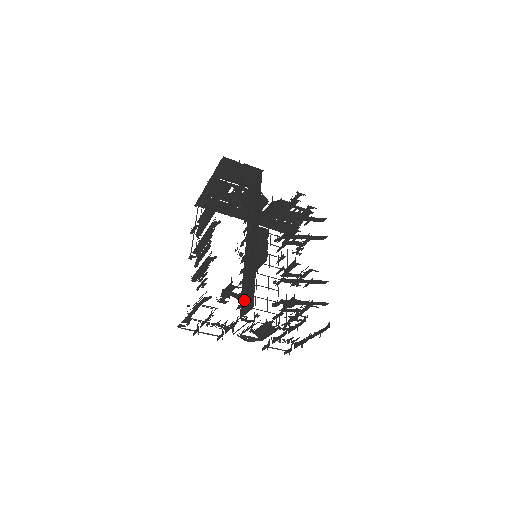
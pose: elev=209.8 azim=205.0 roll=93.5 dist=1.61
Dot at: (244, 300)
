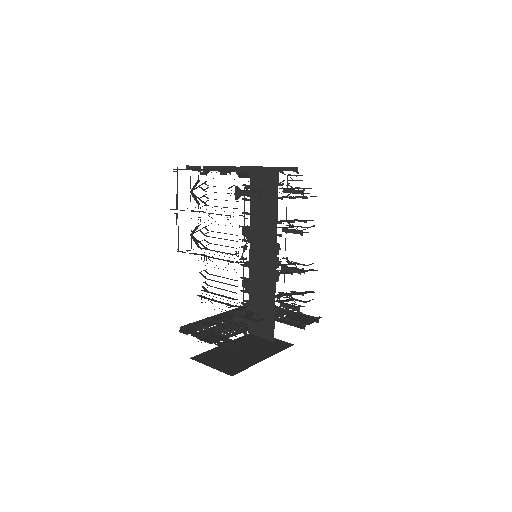
Dot at: occluded
